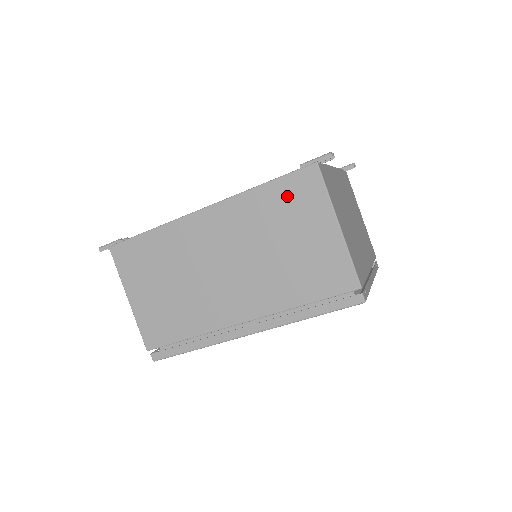
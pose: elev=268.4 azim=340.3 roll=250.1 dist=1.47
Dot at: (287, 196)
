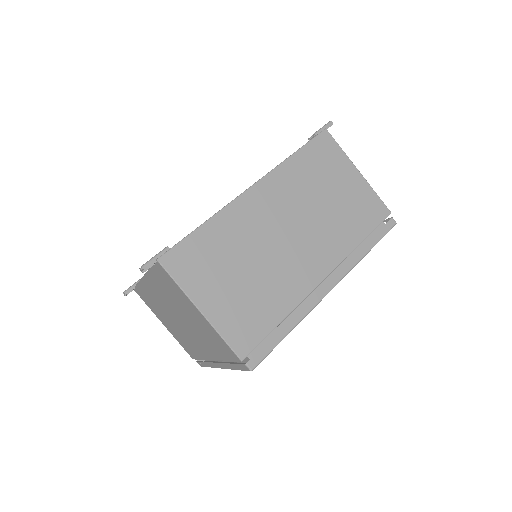
Dot at: (316, 158)
